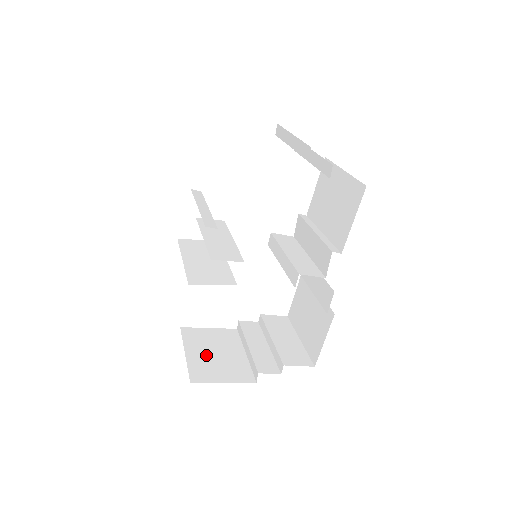
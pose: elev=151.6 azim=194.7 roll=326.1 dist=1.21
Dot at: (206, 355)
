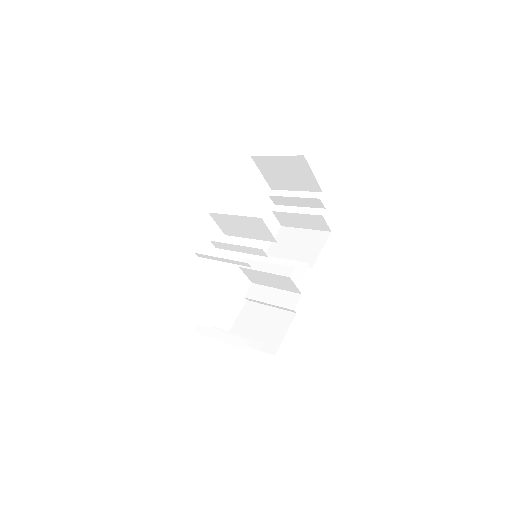
Dot at: occluded
